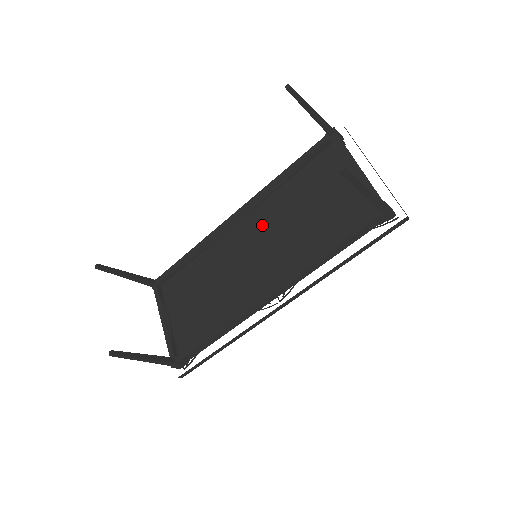
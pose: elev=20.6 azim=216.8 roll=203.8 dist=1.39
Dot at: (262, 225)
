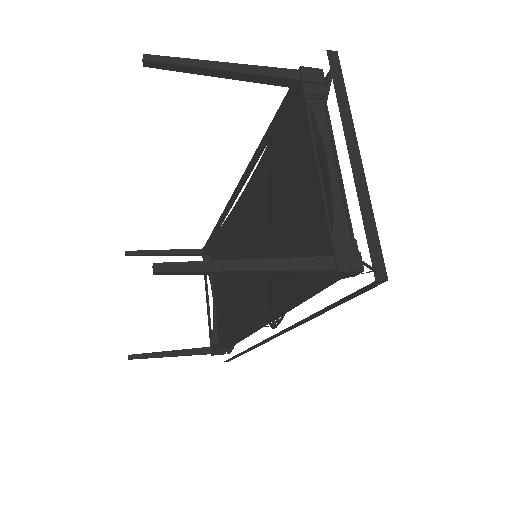
Dot at: (256, 216)
